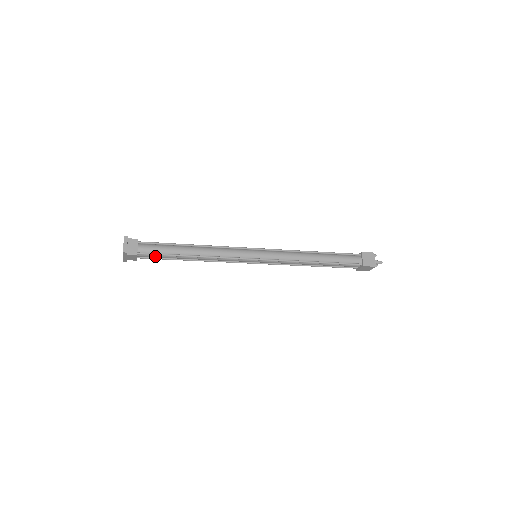
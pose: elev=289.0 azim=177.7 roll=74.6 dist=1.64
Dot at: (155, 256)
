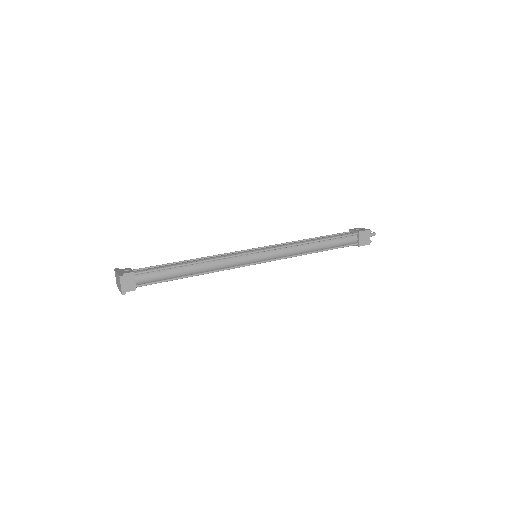
Dot at: (154, 282)
